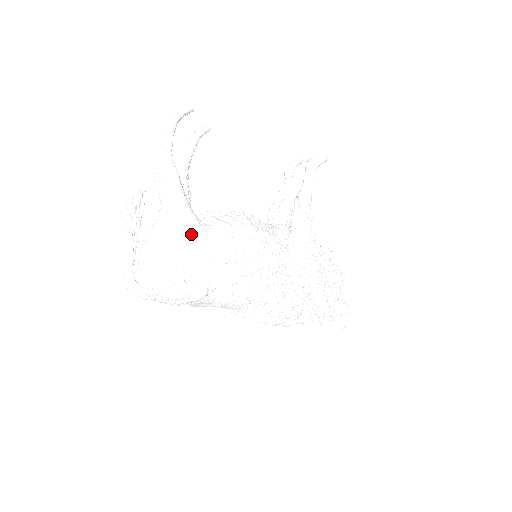
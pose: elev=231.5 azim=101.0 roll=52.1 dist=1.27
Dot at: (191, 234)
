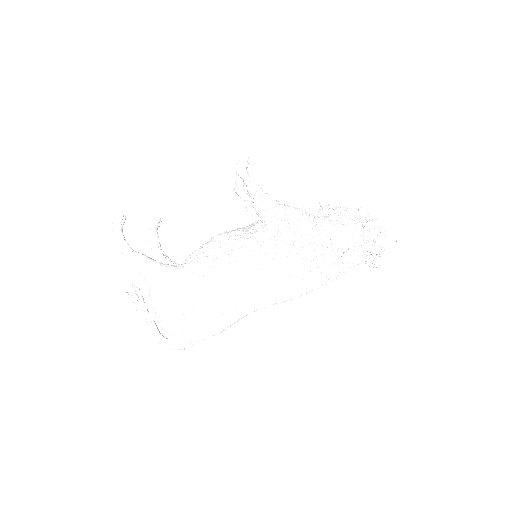
Dot at: (171, 276)
